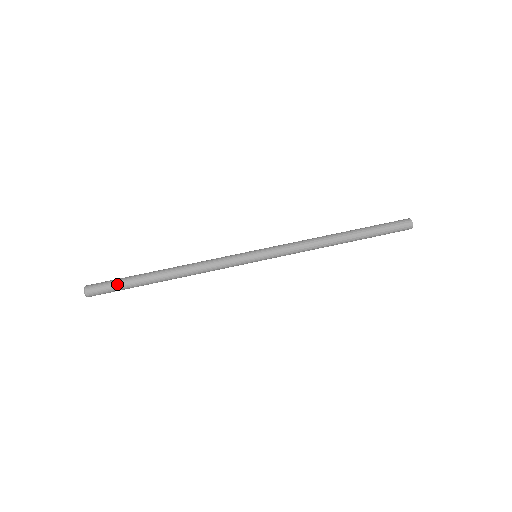
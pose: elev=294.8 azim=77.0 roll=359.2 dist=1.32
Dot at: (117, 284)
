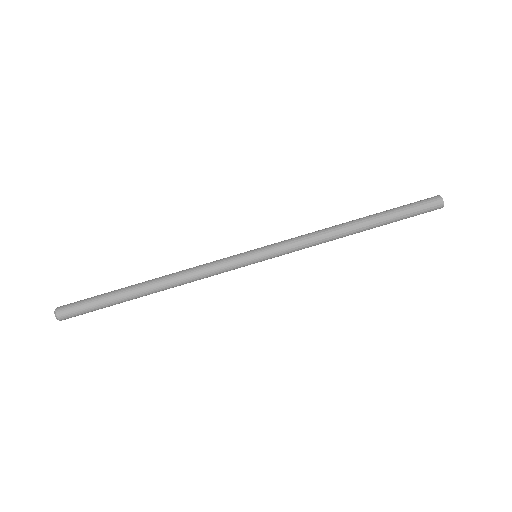
Dot at: (94, 305)
